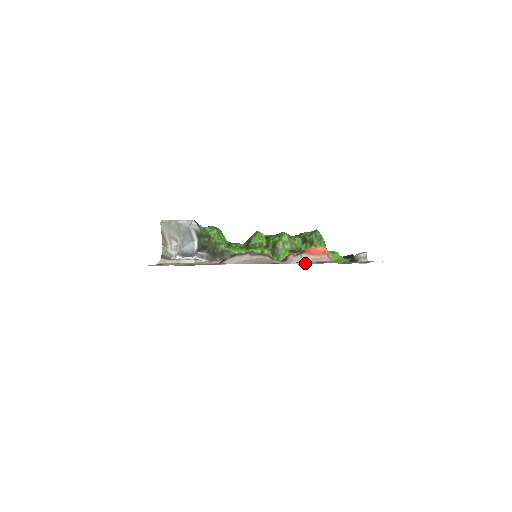
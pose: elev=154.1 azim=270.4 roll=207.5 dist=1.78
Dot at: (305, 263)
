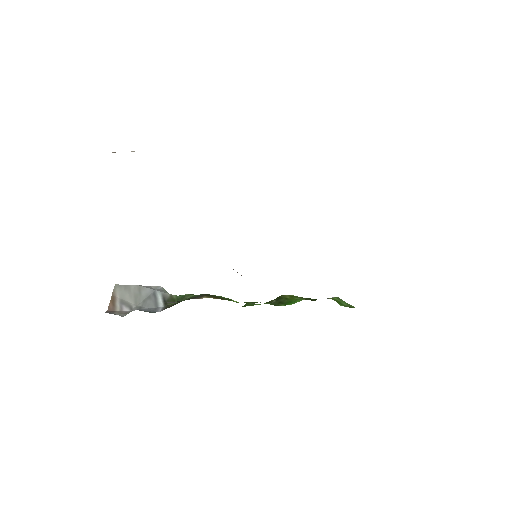
Dot at: occluded
